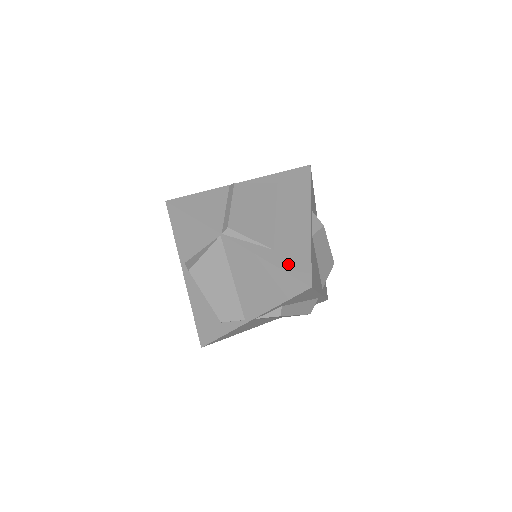
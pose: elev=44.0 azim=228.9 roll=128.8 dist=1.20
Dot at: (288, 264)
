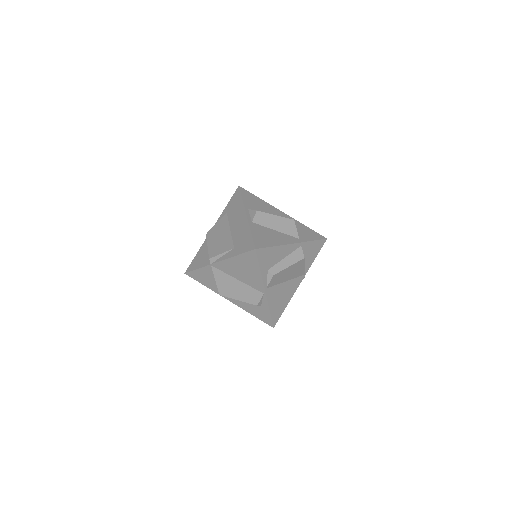
Dot at: (242, 249)
